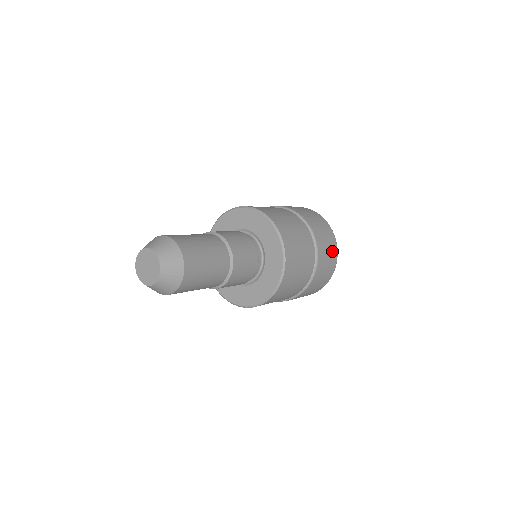
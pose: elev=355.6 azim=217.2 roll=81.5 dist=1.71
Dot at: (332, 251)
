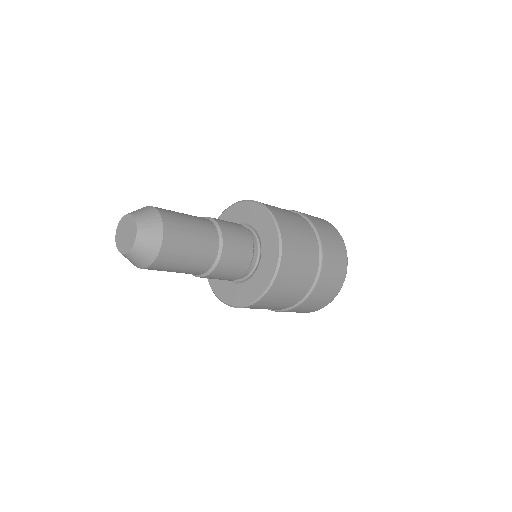
Dot at: (337, 240)
